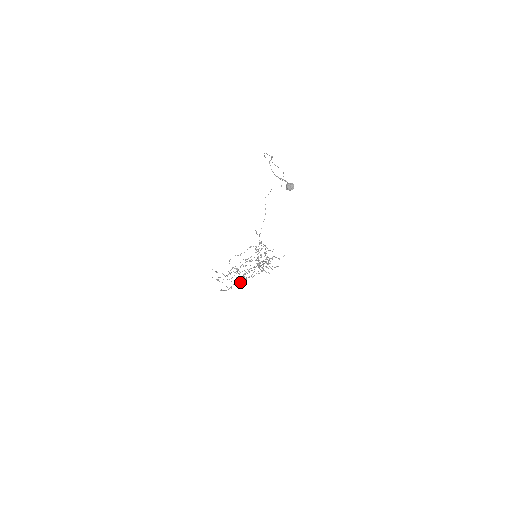
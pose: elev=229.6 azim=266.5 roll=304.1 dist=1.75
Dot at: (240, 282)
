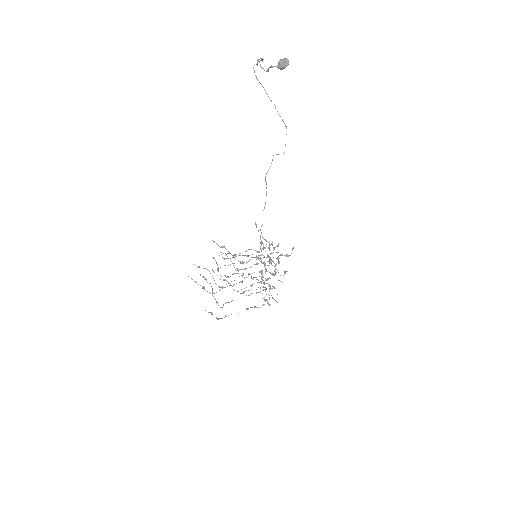
Dot at: occluded
